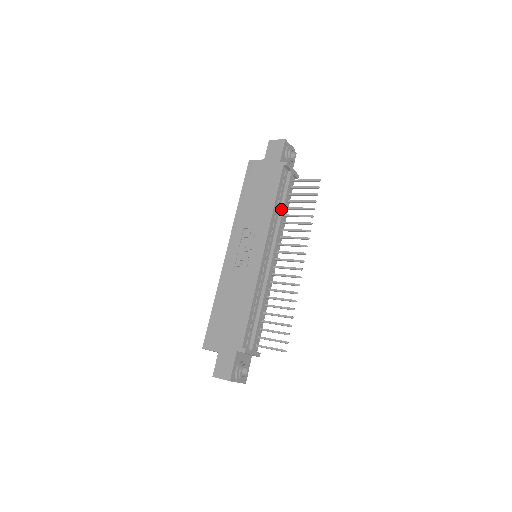
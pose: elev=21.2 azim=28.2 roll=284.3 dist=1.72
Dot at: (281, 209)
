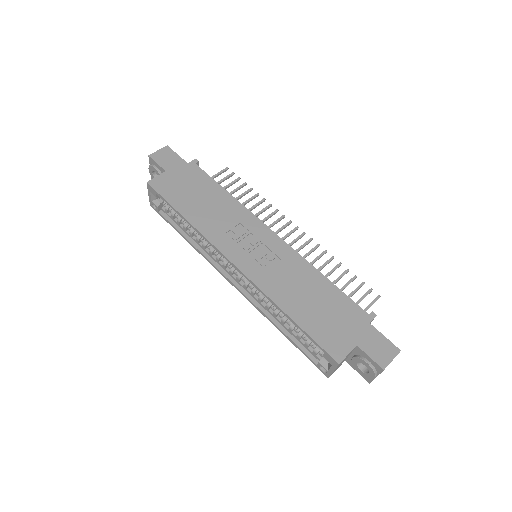
Dot at: occluded
